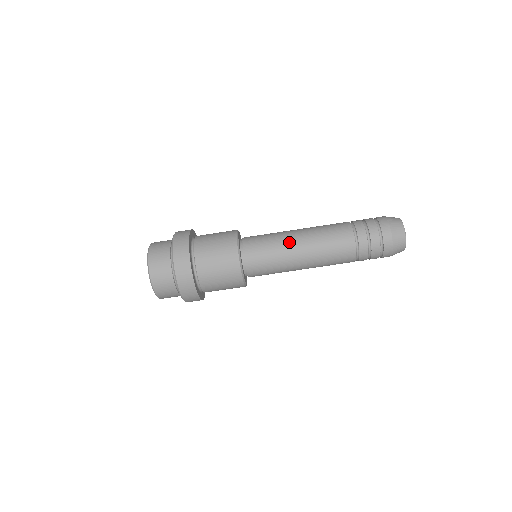
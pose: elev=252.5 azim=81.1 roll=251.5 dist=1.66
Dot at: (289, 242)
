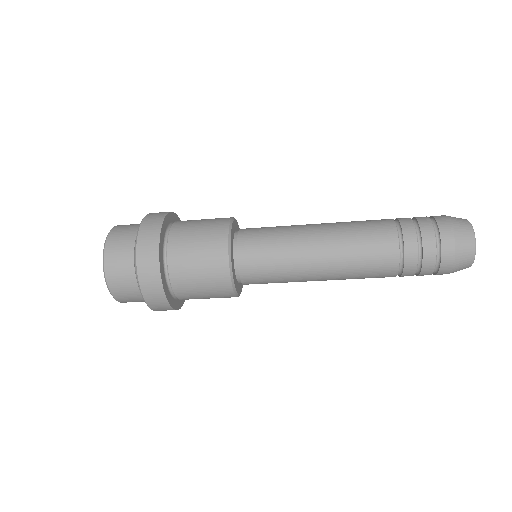
Dot at: (304, 271)
